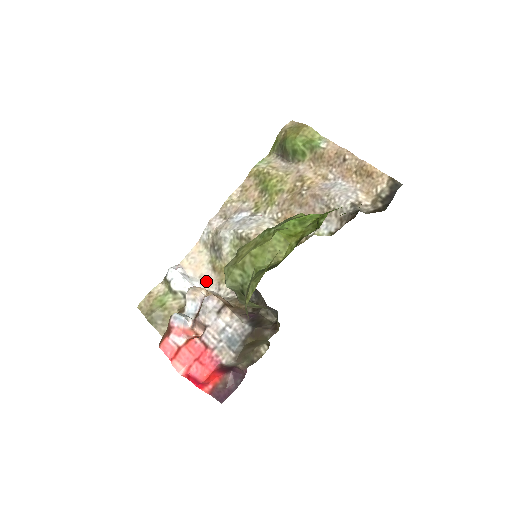
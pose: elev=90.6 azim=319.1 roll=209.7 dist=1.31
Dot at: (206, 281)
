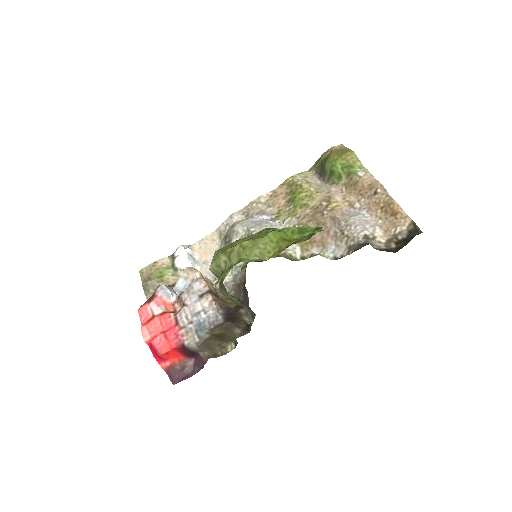
Dot at: (207, 268)
